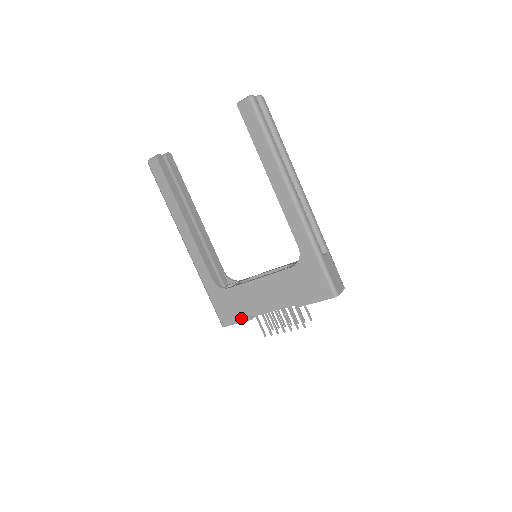
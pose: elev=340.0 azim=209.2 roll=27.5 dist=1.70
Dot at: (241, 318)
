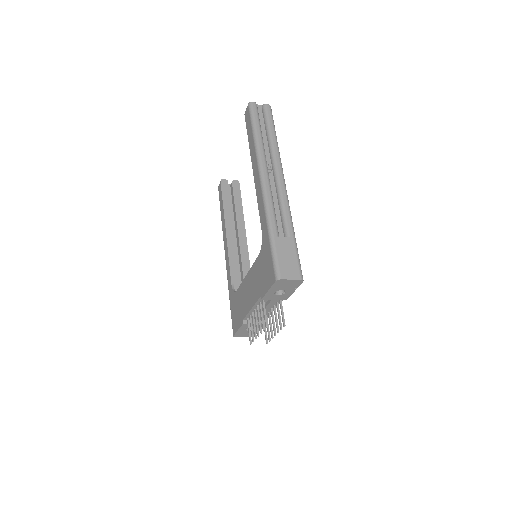
Dot at: (239, 323)
